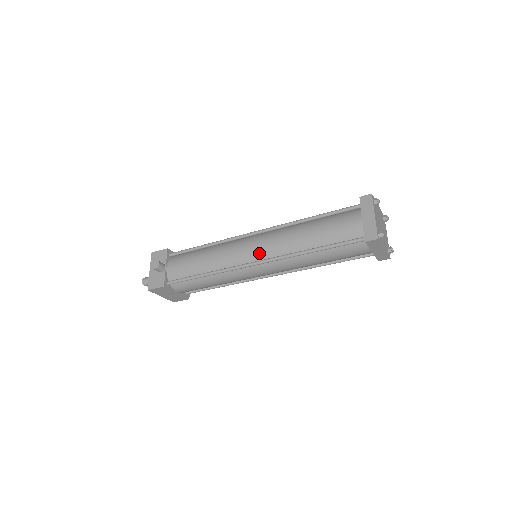
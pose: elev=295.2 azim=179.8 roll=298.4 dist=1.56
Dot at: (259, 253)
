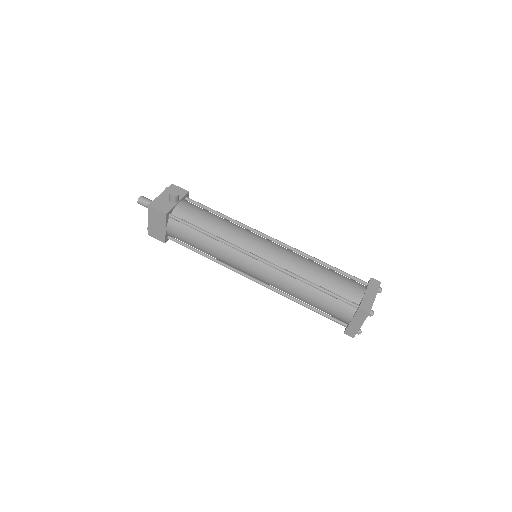
Dot at: (268, 254)
